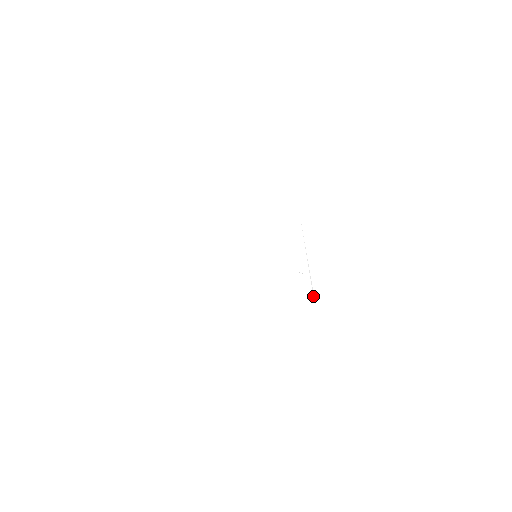
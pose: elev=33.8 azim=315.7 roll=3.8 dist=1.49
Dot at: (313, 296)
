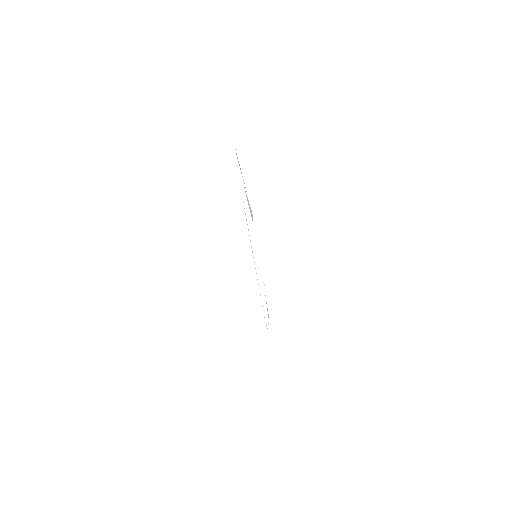
Dot at: (267, 306)
